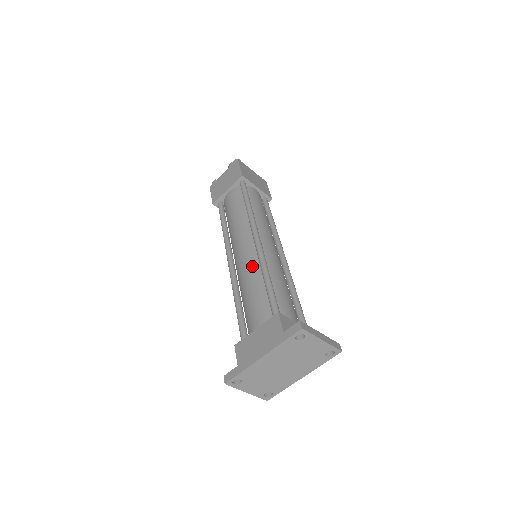
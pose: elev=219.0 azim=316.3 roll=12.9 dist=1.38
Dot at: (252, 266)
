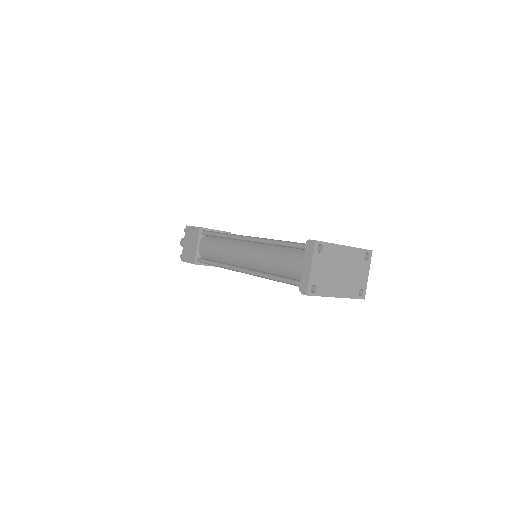
Dot at: occluded
